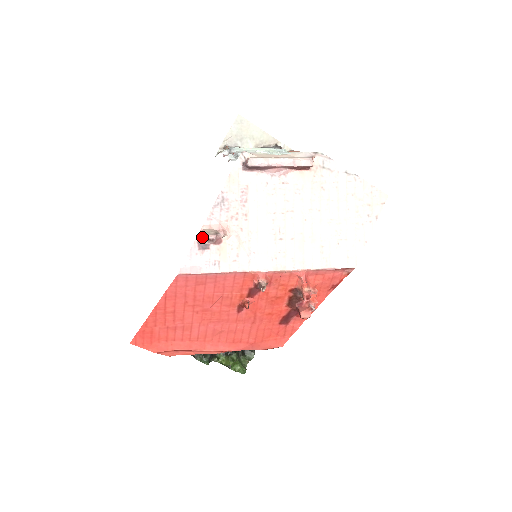
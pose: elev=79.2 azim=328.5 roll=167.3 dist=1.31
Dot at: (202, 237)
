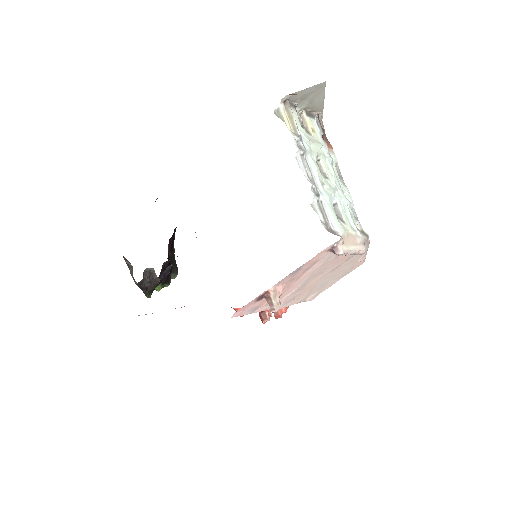
Dot at: (266, 295)
